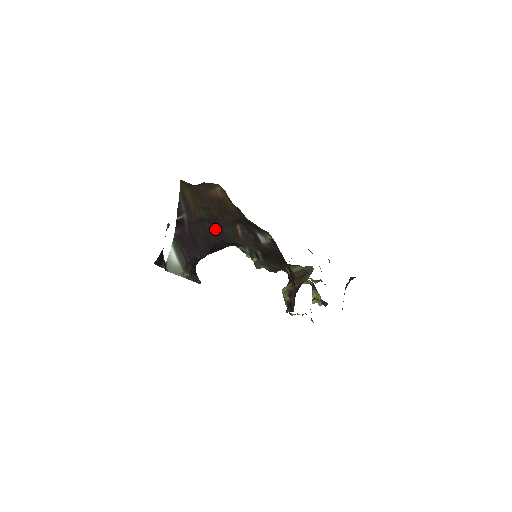
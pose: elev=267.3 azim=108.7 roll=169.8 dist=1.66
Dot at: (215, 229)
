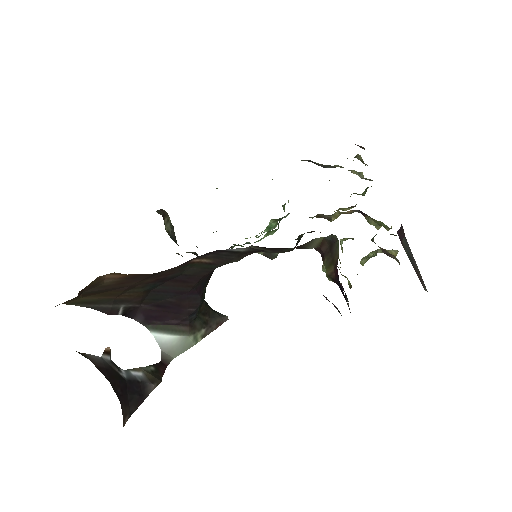
Dot at: (175, 281)
